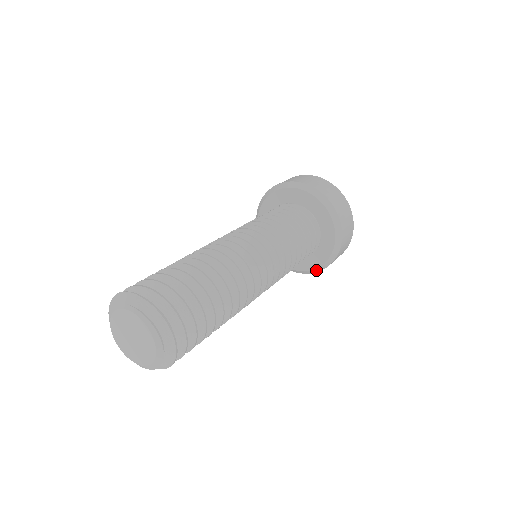
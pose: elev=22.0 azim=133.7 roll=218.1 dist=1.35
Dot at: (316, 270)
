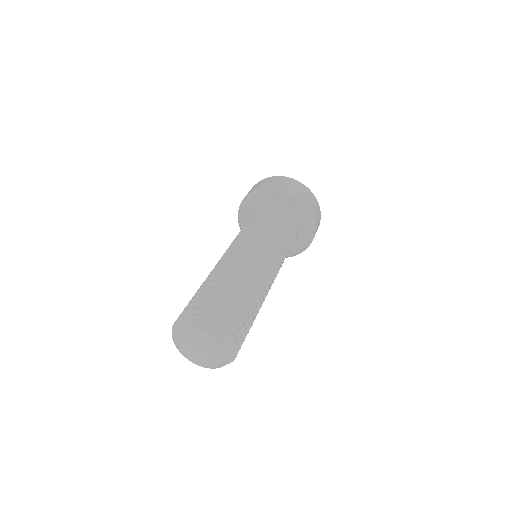
Dot at: (306, 247)
